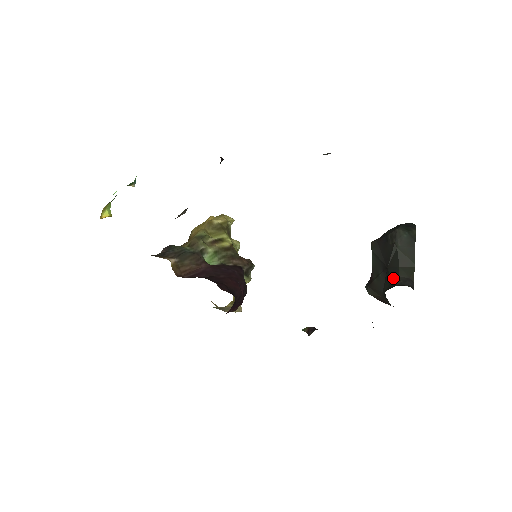
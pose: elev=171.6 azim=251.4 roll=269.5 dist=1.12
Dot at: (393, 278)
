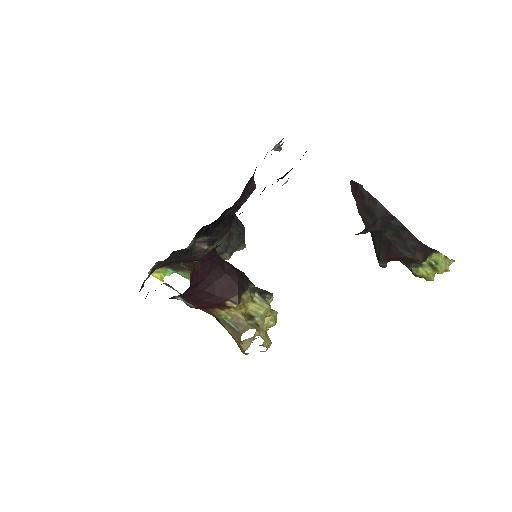
Dot at: occluded
